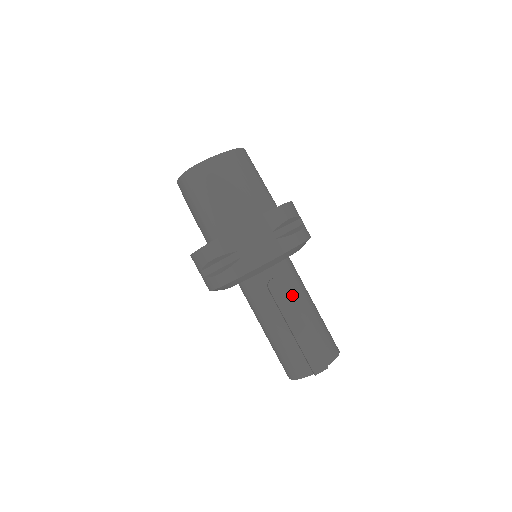
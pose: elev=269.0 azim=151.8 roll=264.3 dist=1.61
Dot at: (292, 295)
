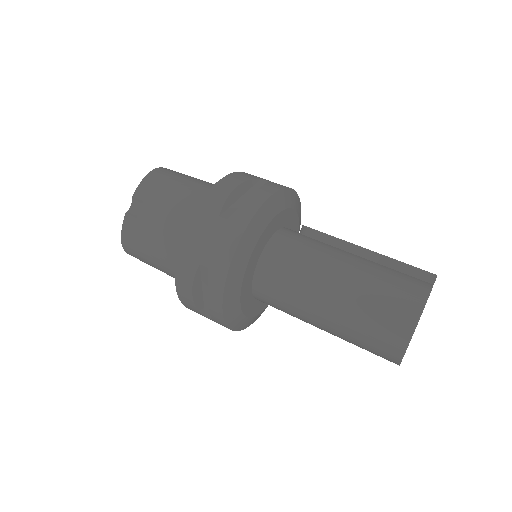
Dot at: occluded
